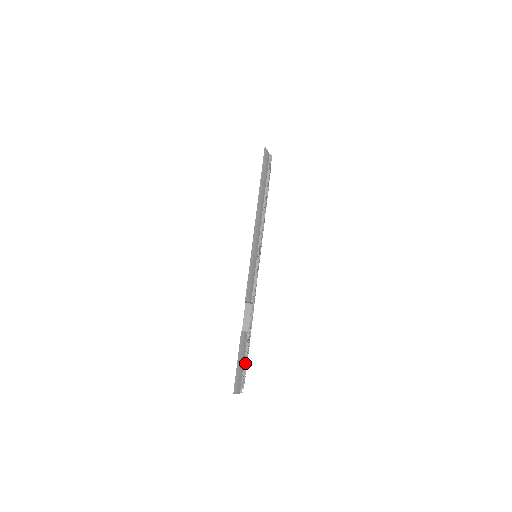
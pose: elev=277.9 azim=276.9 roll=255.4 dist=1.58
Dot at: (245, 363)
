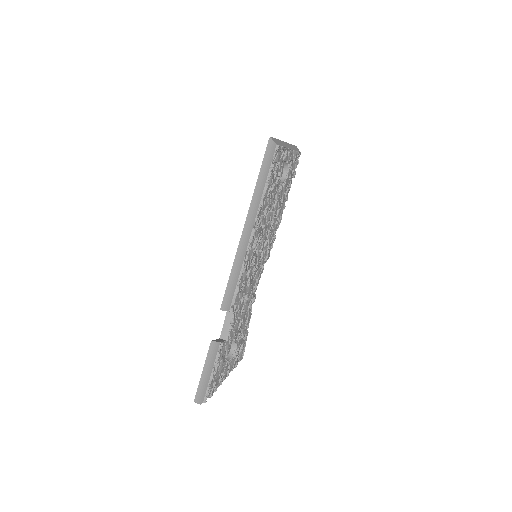
Dot at: (213, 374)
